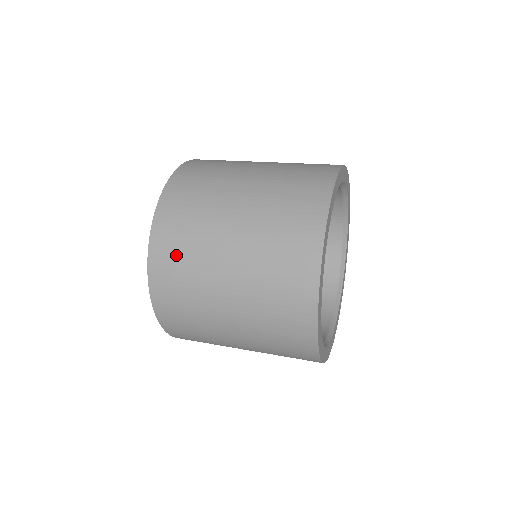
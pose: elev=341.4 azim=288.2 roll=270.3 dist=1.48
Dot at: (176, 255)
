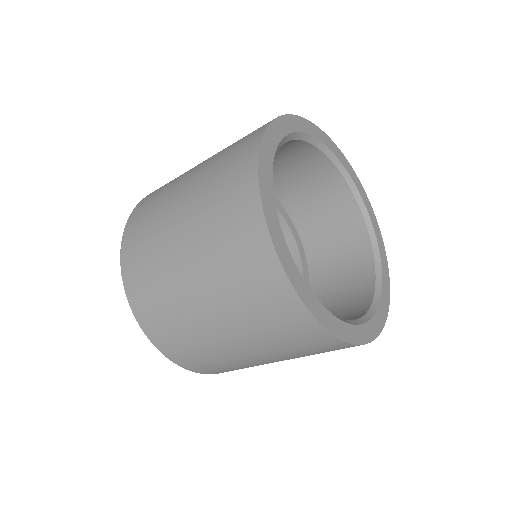
Dot at: (150, 297)
